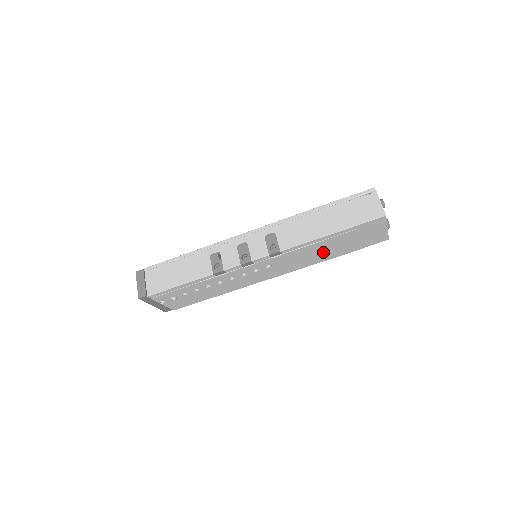
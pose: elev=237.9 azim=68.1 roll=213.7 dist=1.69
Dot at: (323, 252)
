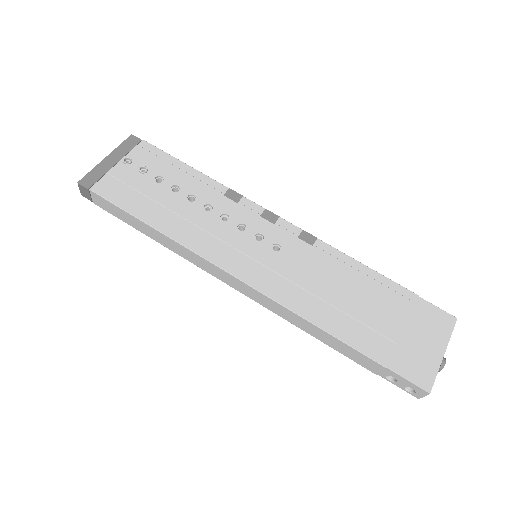
Dot at: (345, 304)
